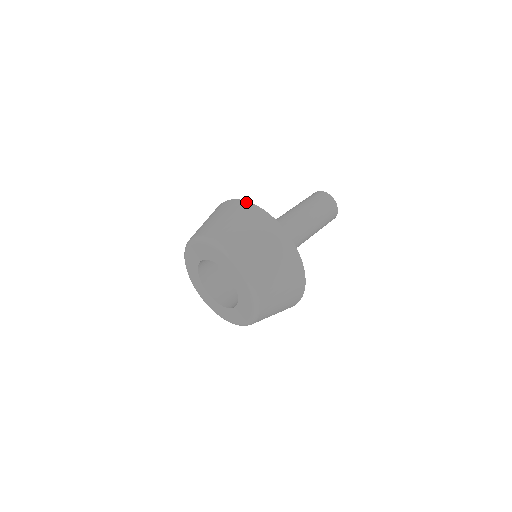
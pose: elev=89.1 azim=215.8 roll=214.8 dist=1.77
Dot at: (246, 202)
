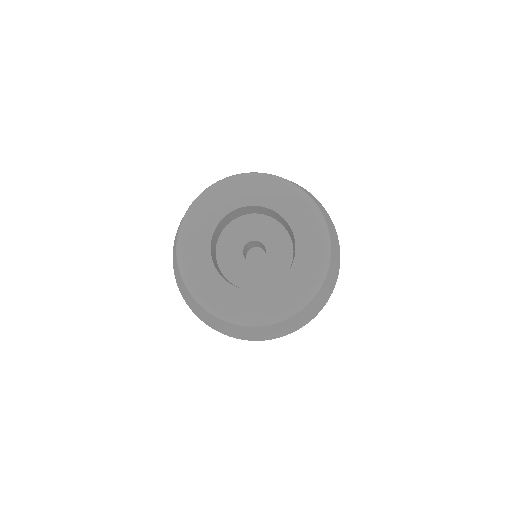
Dot at: occluded
